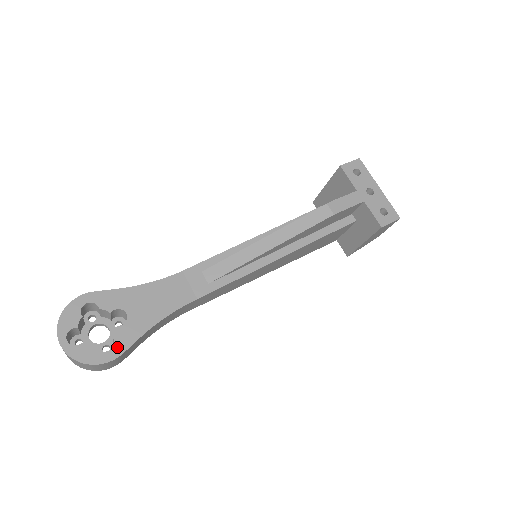
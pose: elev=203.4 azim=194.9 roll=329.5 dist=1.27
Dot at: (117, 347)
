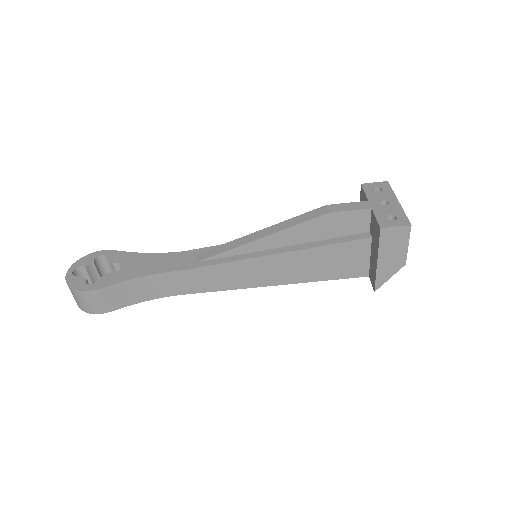
Dot at: (99, 284)
